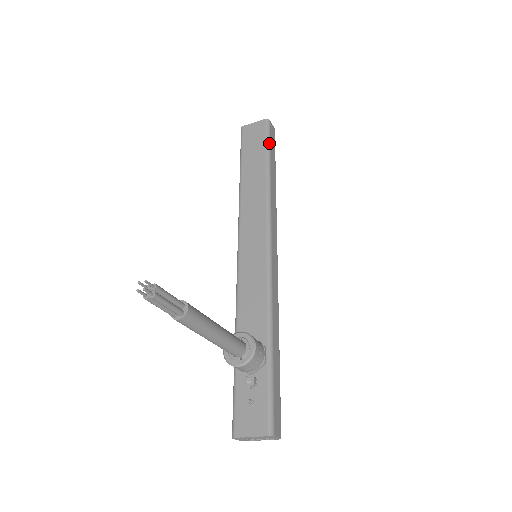
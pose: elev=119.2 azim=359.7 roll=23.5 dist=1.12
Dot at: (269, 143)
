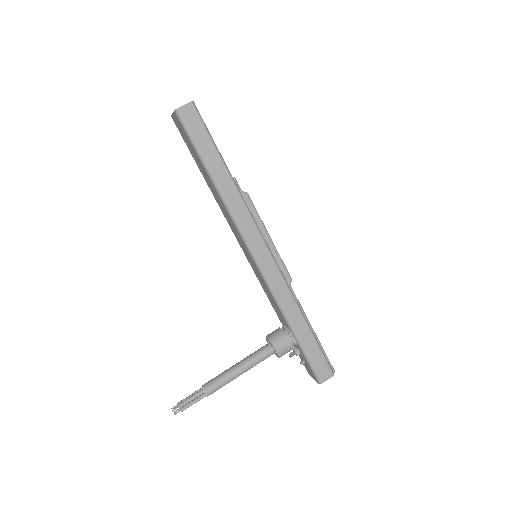
Dot at: (194, 143)
